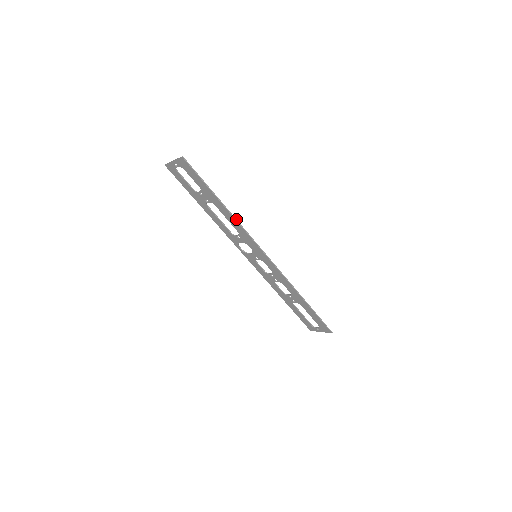
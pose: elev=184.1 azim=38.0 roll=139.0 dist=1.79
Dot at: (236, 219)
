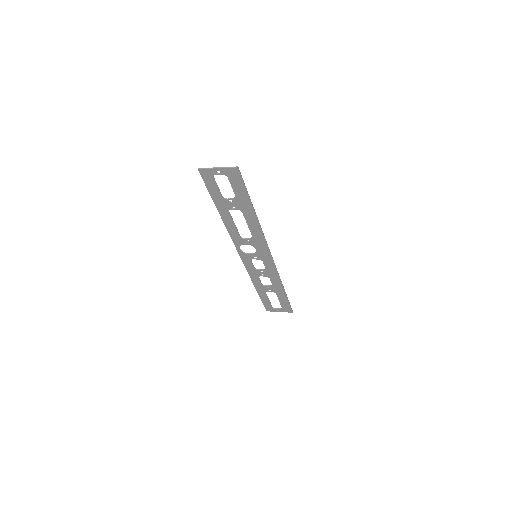
Dot at: occluded
